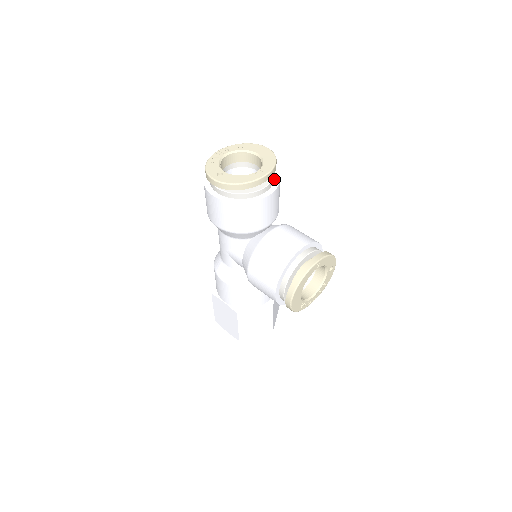
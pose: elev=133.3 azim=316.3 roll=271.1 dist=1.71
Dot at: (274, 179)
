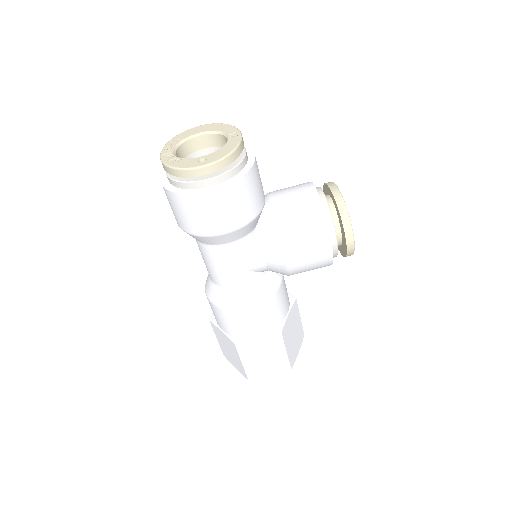
Dot at: occluded
